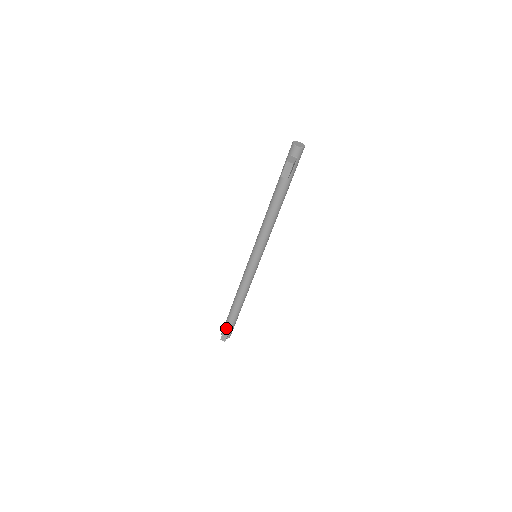
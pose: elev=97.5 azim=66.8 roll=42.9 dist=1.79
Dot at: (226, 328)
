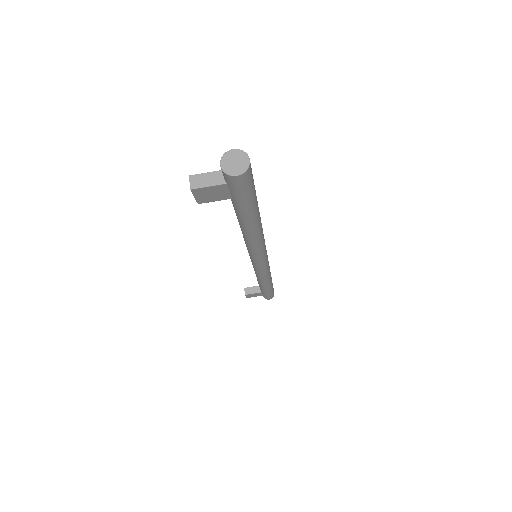
Dot at: (251, 288)
